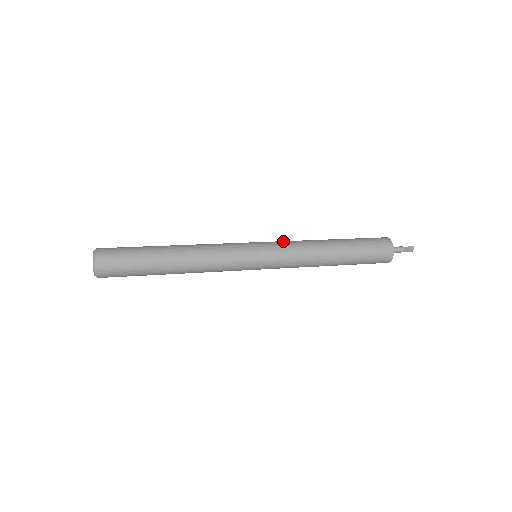
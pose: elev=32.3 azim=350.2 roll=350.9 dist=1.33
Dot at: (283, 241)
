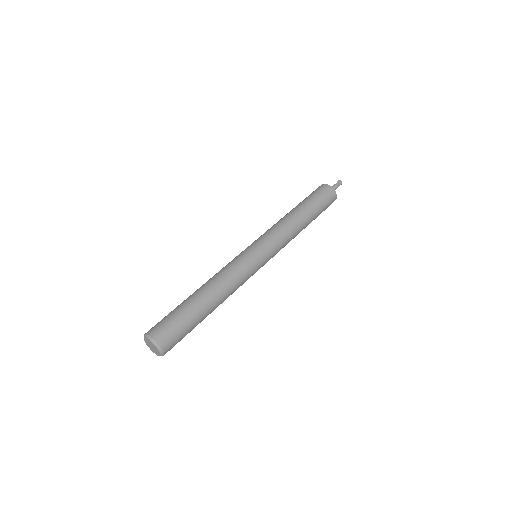
Dot at: (266, 232)
